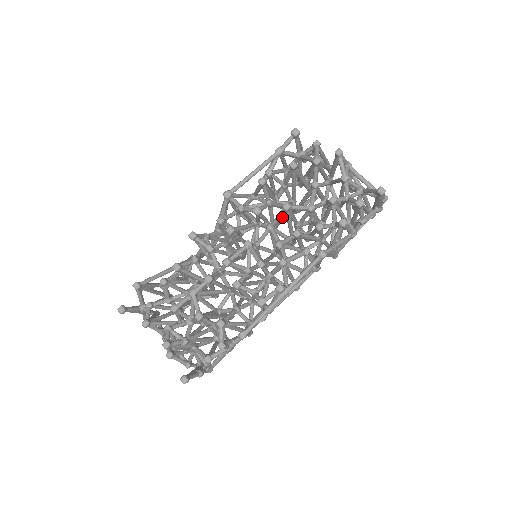
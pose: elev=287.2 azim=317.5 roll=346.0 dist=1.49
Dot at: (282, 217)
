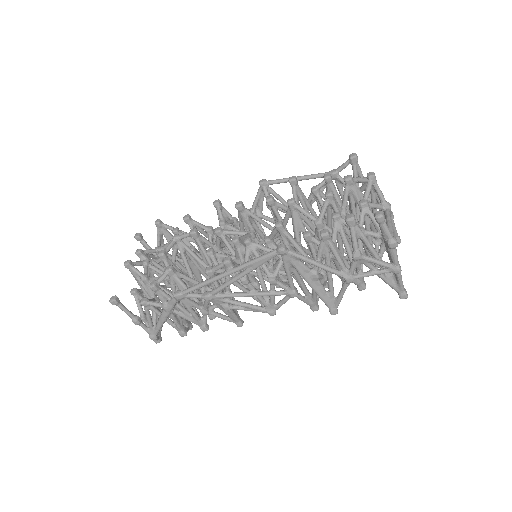
Dot at: occluded
